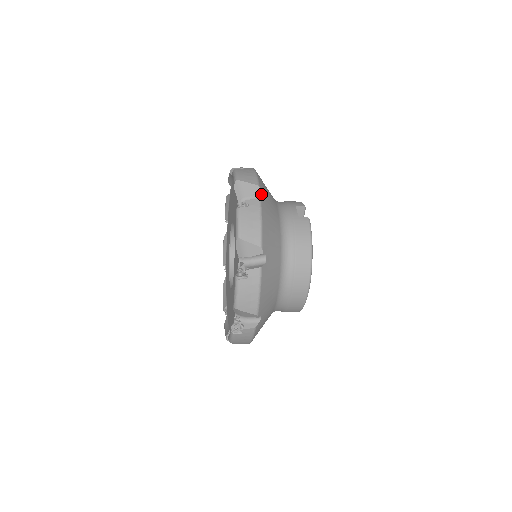
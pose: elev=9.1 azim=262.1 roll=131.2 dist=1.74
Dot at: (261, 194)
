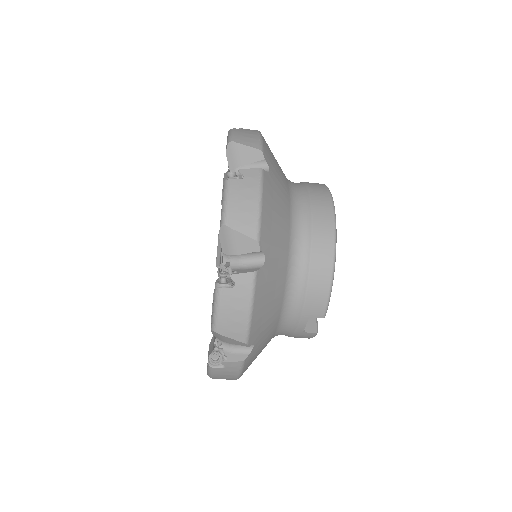
Dot at: occluded
